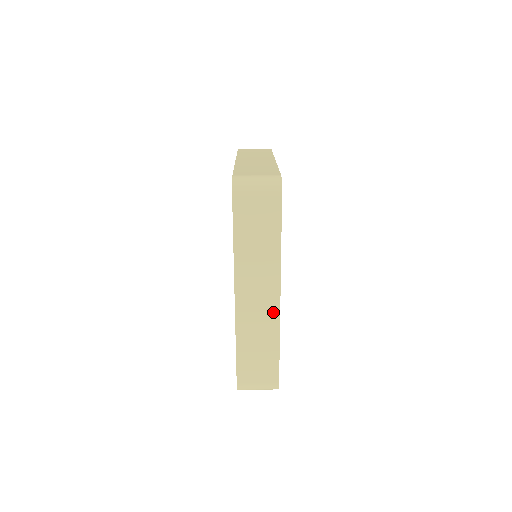
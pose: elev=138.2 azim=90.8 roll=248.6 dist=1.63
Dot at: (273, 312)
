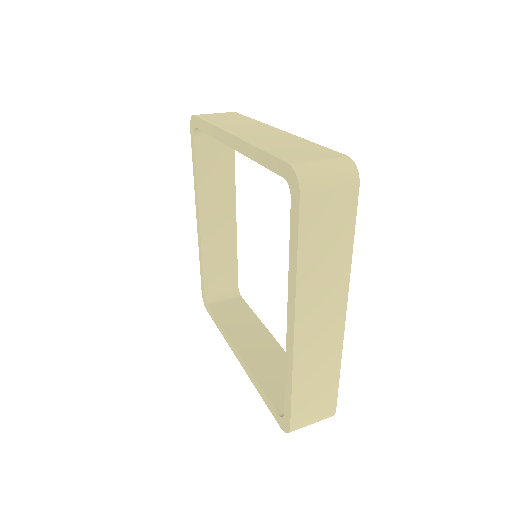
Dot at: (337, 333)
